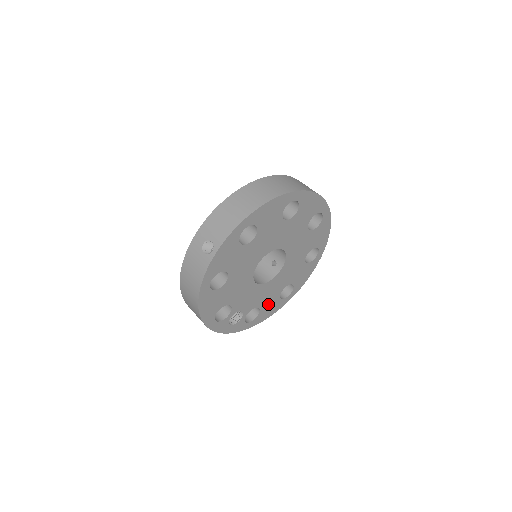
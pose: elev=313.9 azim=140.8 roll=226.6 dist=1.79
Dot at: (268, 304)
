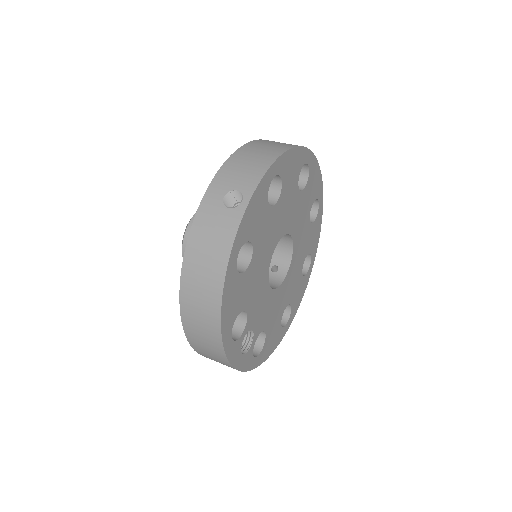
Dot at: (272, 330)
